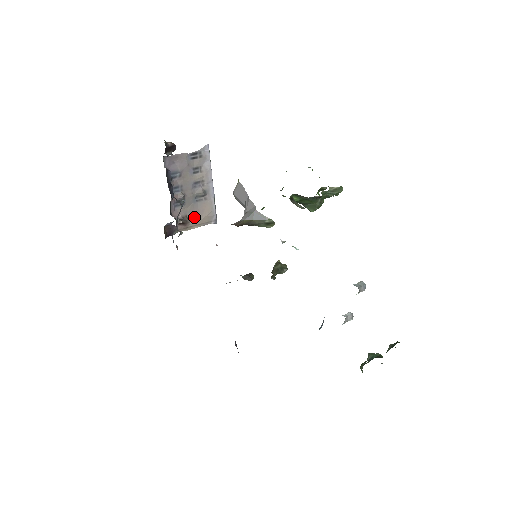
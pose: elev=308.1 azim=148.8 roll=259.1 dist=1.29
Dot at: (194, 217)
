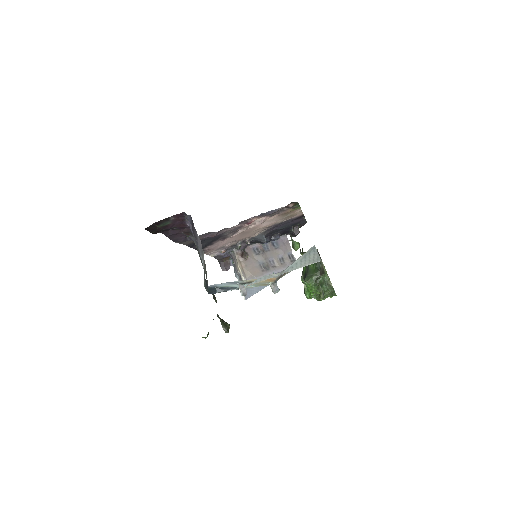
Dot at: (248, 264)
